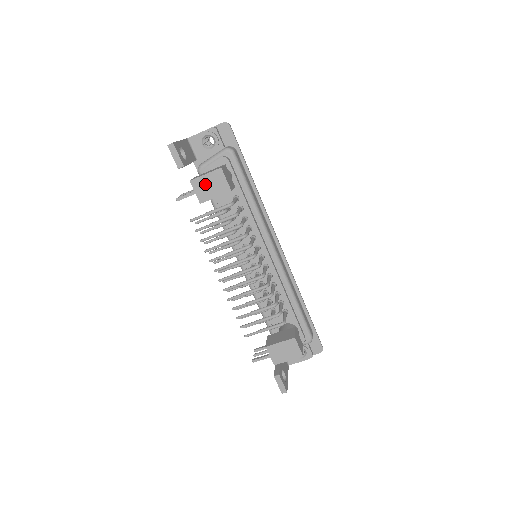
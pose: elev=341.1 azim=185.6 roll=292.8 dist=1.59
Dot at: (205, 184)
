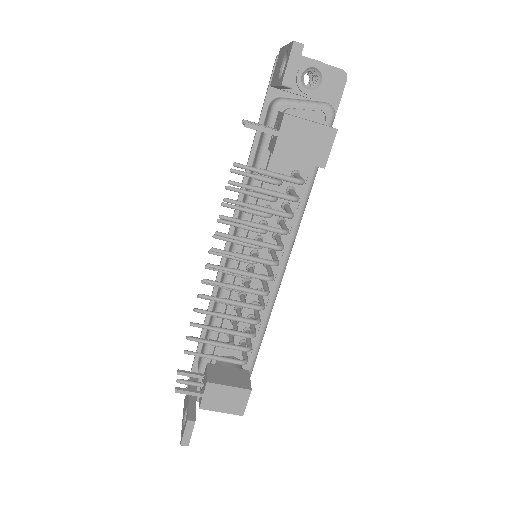
Dot at: (300, 134)
